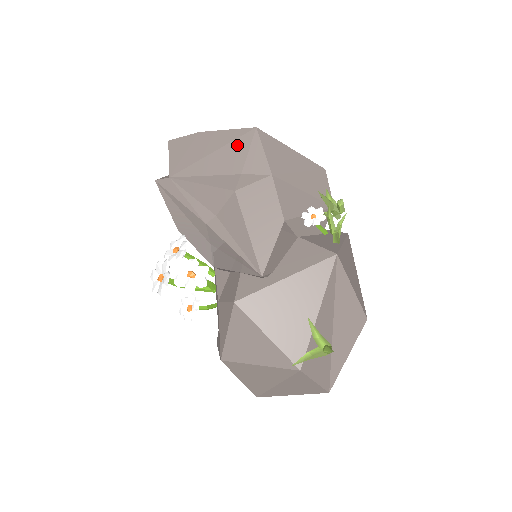
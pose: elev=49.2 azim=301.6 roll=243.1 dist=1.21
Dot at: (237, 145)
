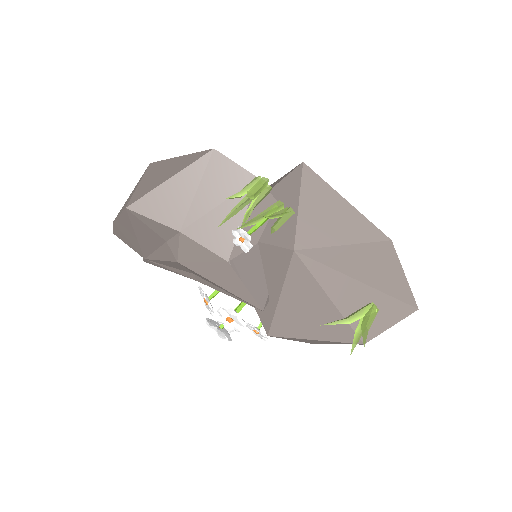
Dot at: (137, 225)
